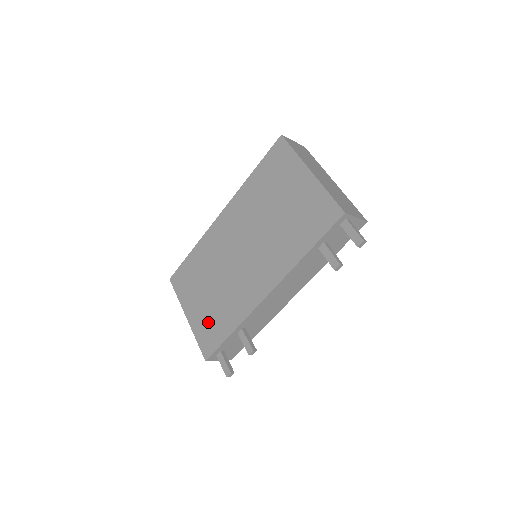
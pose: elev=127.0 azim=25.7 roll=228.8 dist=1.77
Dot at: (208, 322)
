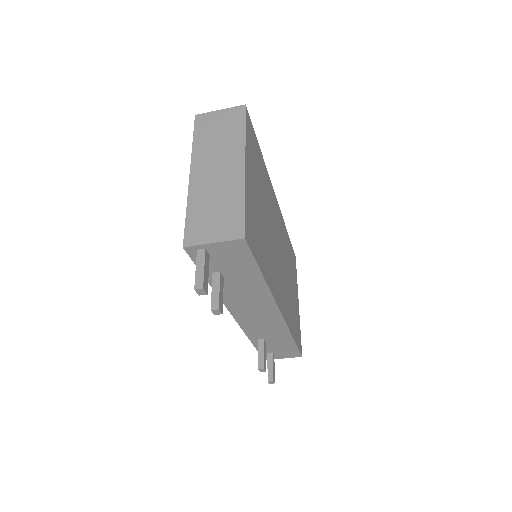
Dot at: occluded
